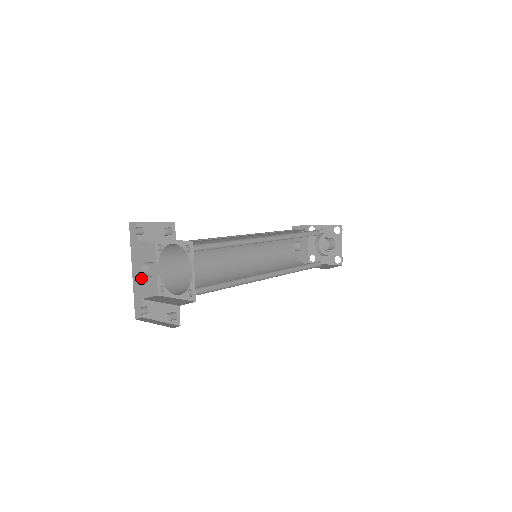
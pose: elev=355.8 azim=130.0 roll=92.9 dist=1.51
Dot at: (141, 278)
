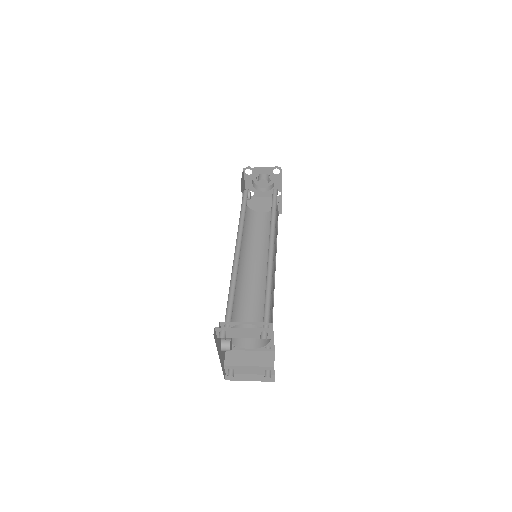
Dot at: (221, 355)
